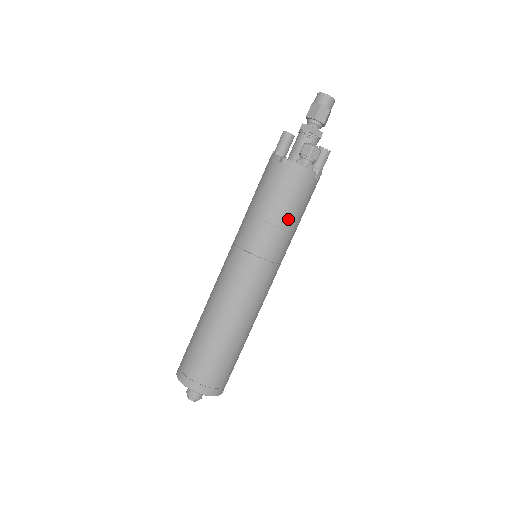
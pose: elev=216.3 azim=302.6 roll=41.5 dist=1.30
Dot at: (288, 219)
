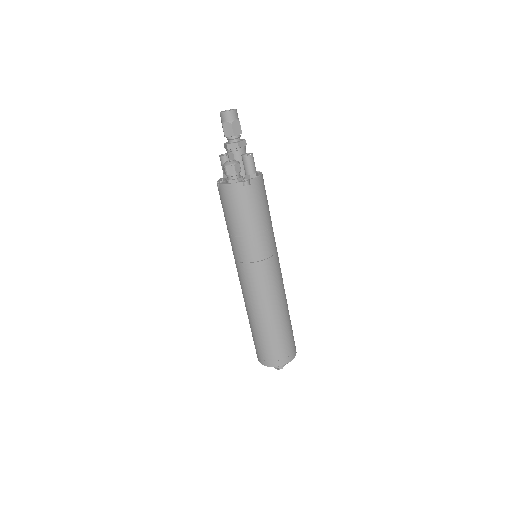
Dot at: (244, 227)
